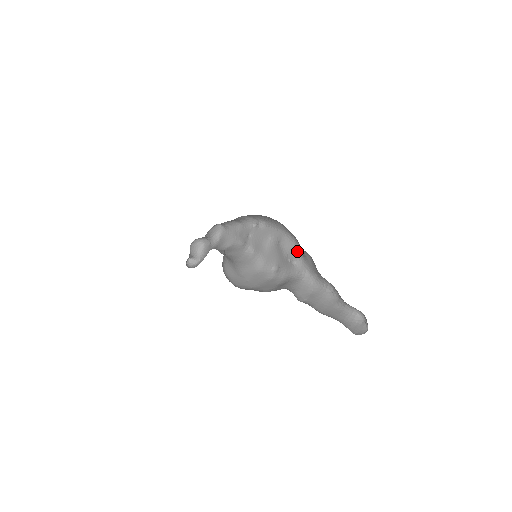
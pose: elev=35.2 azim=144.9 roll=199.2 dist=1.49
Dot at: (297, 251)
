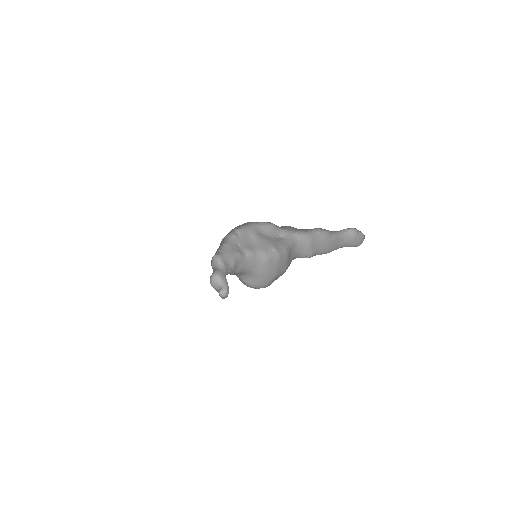
Dot at: (275, 228)
